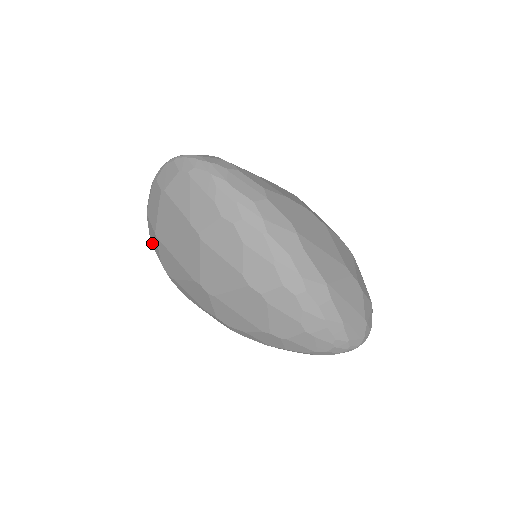
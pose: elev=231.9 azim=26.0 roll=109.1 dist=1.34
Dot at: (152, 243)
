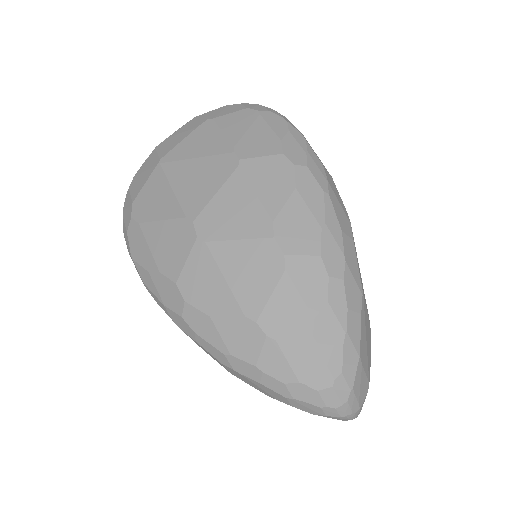
Dot at: (132, 183)
